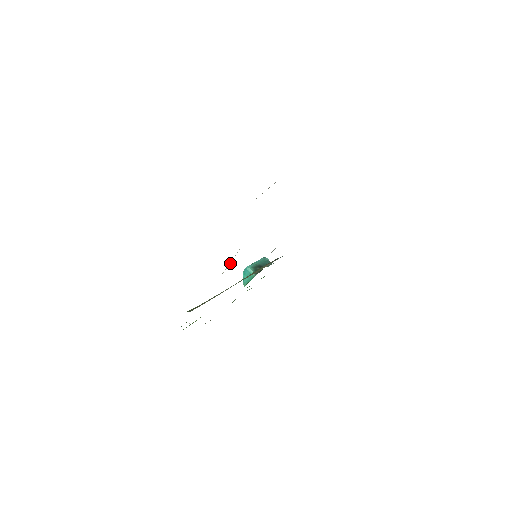
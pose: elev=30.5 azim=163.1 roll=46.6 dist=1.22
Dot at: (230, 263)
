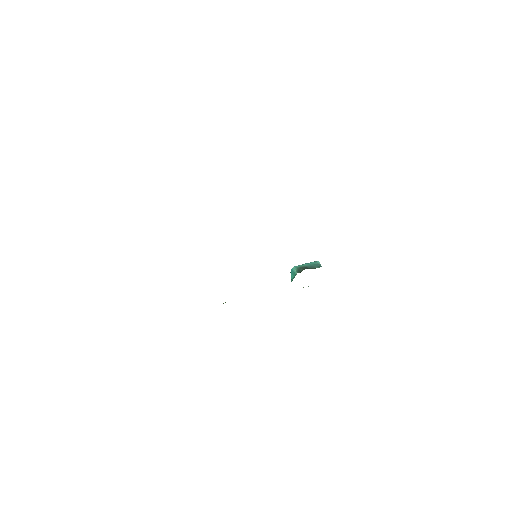
Dot at: occluded
